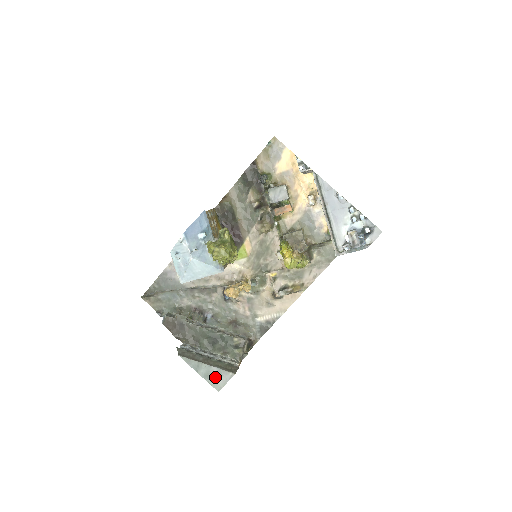
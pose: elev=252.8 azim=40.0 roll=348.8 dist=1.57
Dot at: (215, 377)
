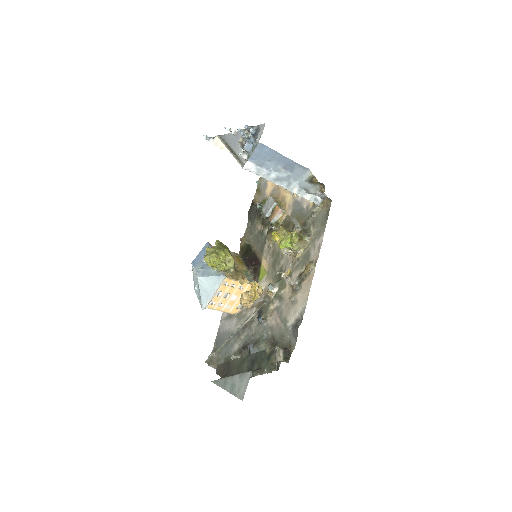
Dot at: (238, 385)
